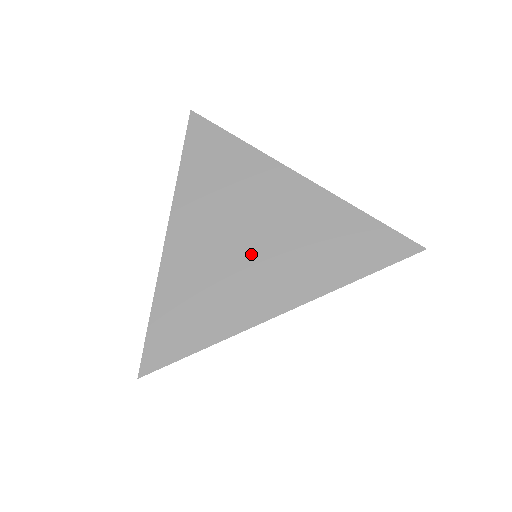
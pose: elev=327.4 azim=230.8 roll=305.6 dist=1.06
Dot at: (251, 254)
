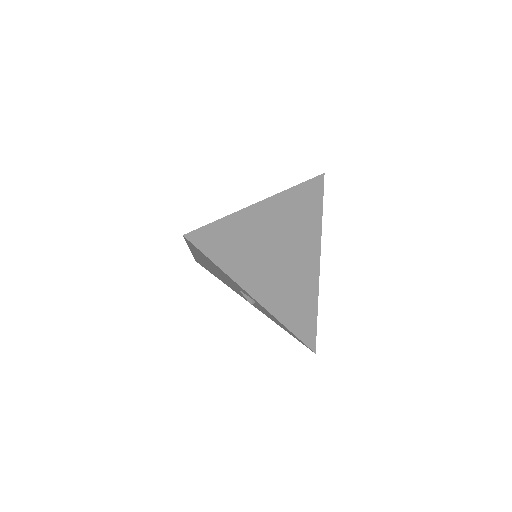
Dot at: occluded
